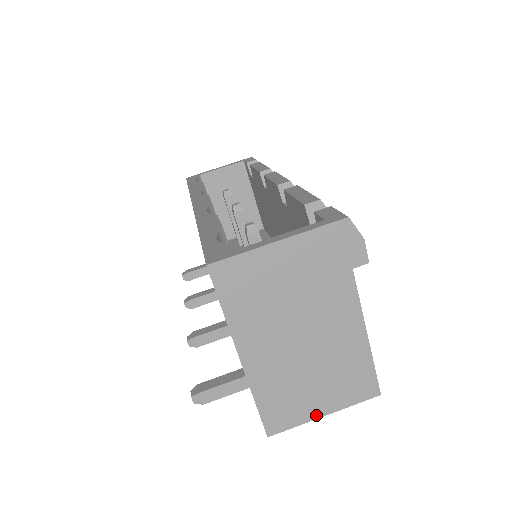
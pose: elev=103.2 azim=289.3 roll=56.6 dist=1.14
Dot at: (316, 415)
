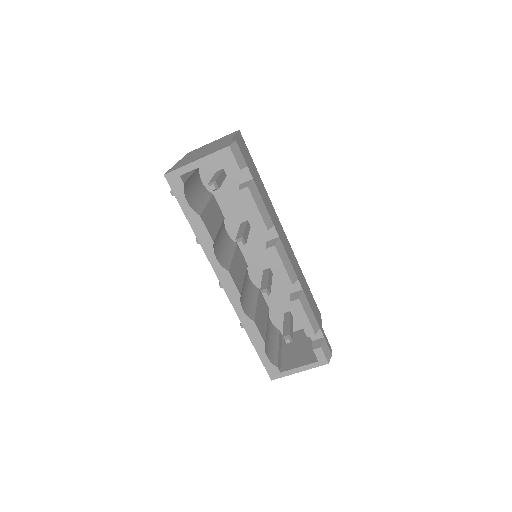
Dot at: occluded
